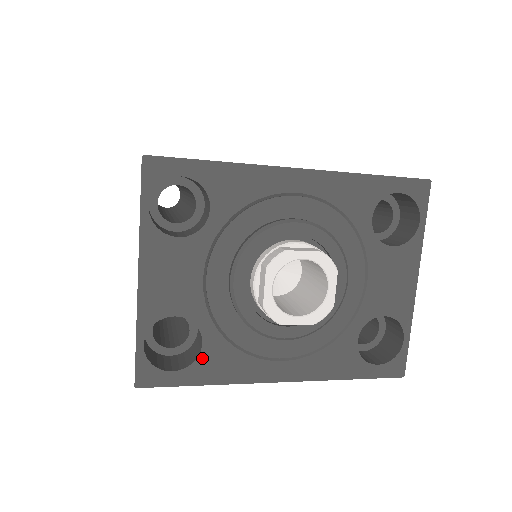
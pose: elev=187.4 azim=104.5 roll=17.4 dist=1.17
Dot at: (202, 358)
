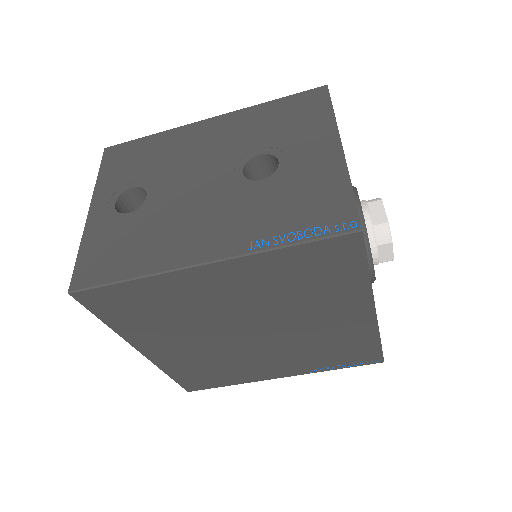
Dot at: occluded
